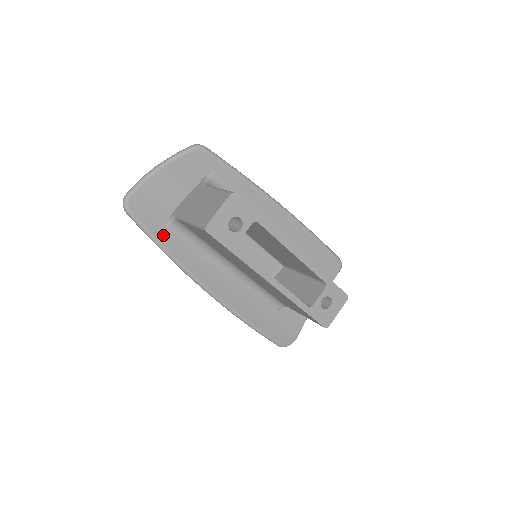
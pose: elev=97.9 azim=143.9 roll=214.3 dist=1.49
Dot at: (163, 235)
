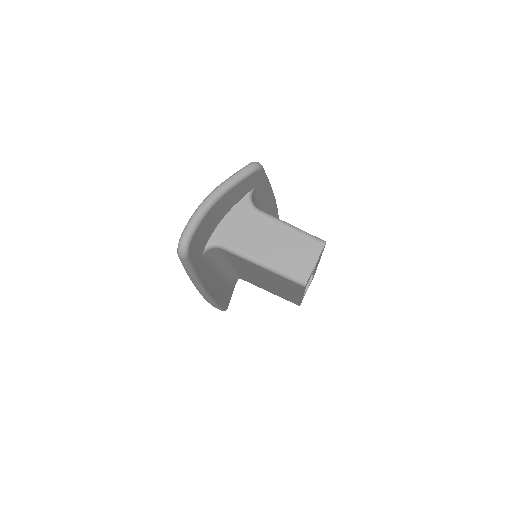
Dot at: (199, 266)
